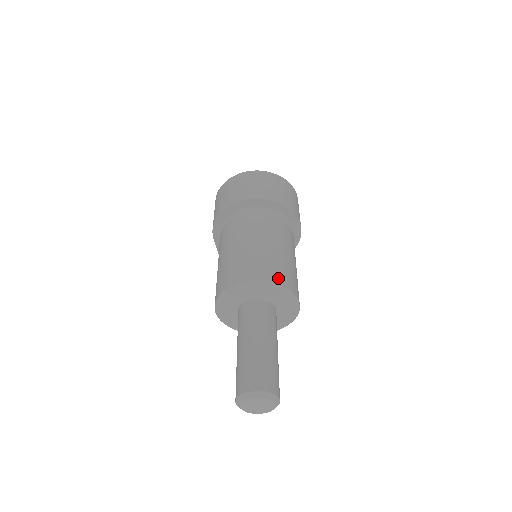
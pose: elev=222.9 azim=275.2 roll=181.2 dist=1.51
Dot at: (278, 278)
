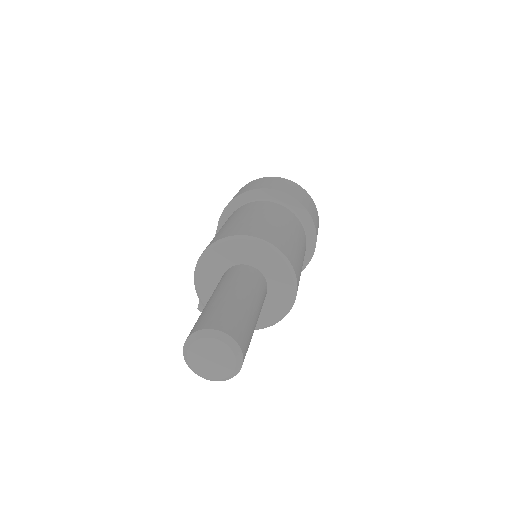
Dot at: (288, 253)
